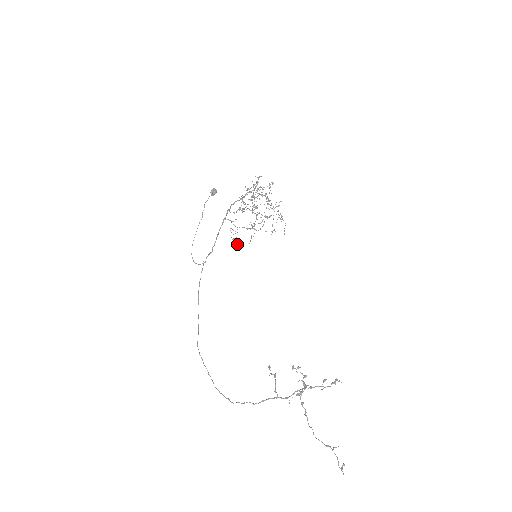
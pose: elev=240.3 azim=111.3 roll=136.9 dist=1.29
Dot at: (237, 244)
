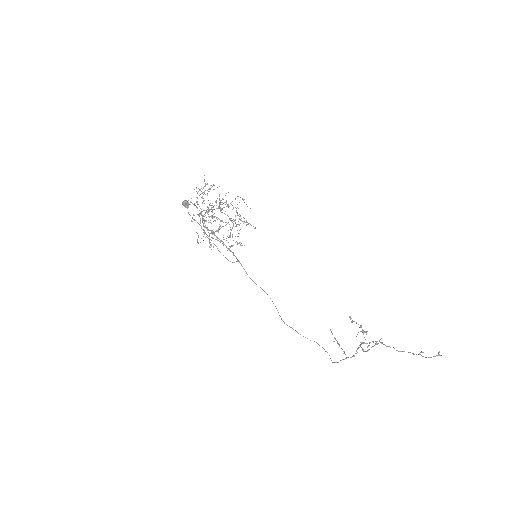
Dot at: occluded
